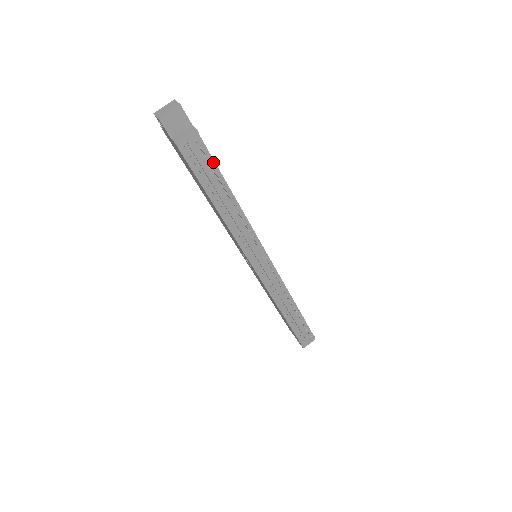
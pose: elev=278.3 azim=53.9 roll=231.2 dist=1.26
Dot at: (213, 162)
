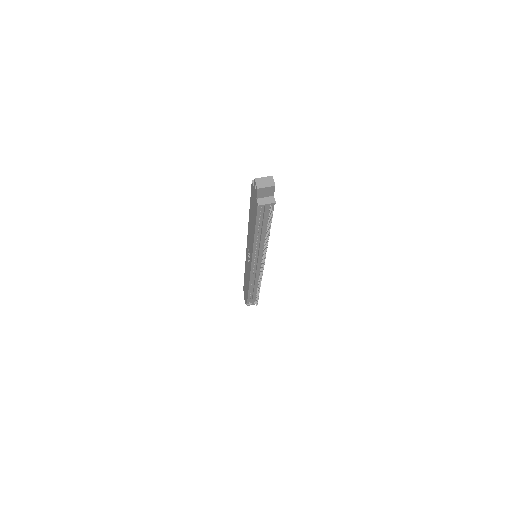
Dot at: occluded
